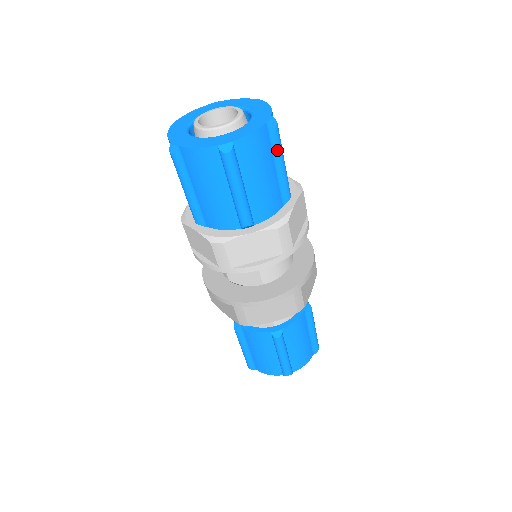
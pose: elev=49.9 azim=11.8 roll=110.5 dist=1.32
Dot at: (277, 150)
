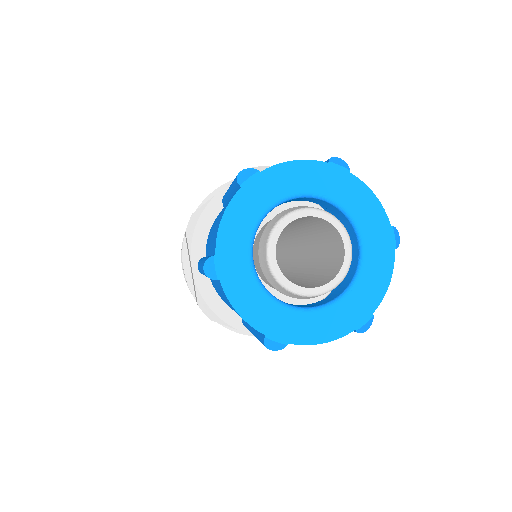
Dot at: occluded
